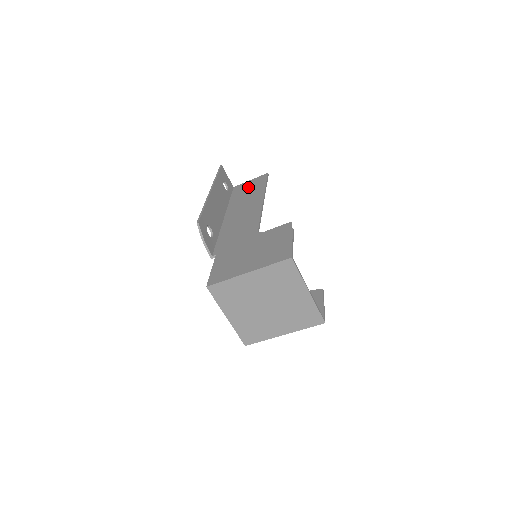
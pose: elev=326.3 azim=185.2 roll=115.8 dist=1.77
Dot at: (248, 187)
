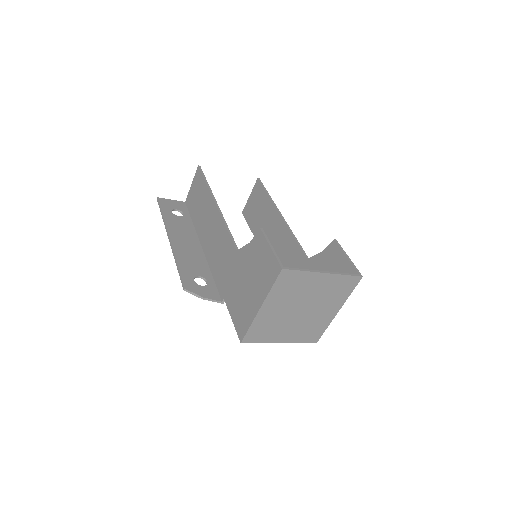
Dot at: (195, 195)
